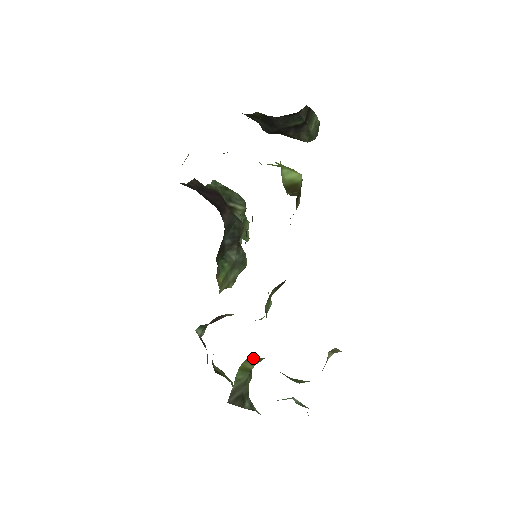
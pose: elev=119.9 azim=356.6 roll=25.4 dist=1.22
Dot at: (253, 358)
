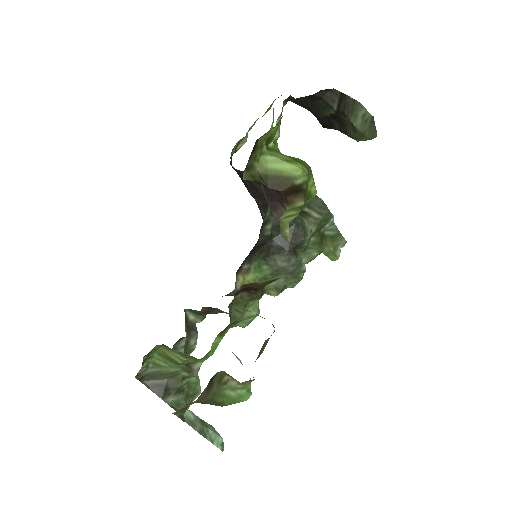
Dot at: (168, 347)
